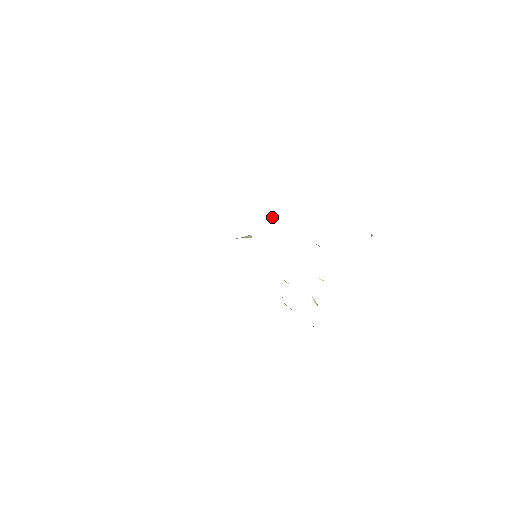
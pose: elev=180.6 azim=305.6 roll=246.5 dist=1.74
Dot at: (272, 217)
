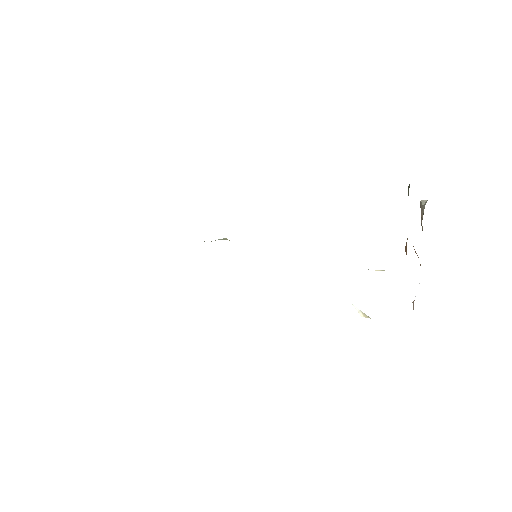
Dot at: occluded
